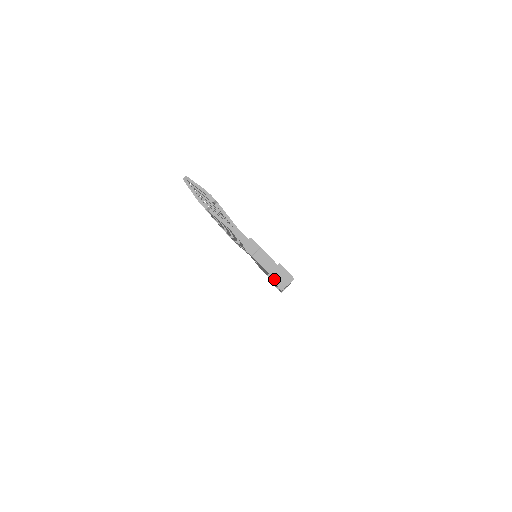
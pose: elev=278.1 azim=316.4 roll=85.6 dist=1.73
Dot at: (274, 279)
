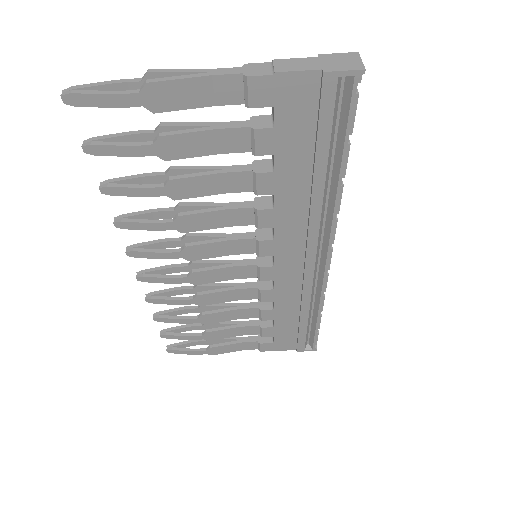
Dot at: (337, 68)
